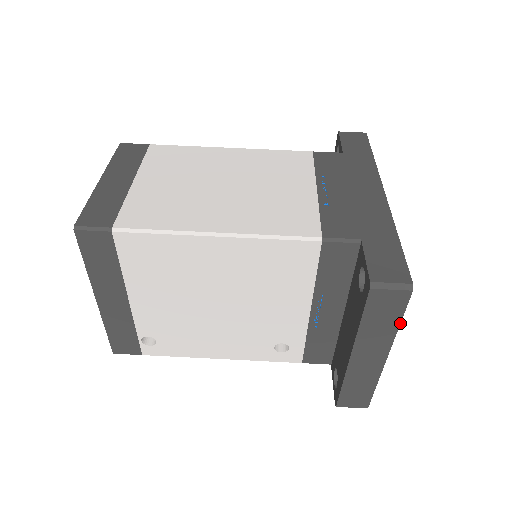
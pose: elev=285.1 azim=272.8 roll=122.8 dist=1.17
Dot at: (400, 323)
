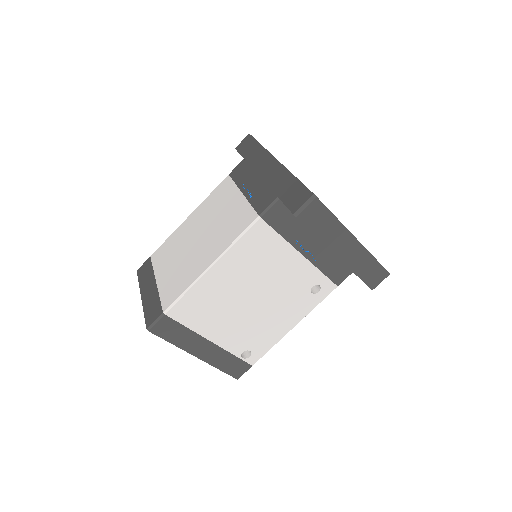
Dot at: (335, 217)
